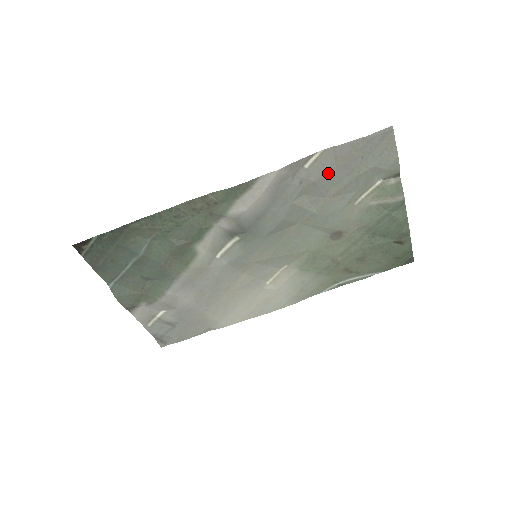
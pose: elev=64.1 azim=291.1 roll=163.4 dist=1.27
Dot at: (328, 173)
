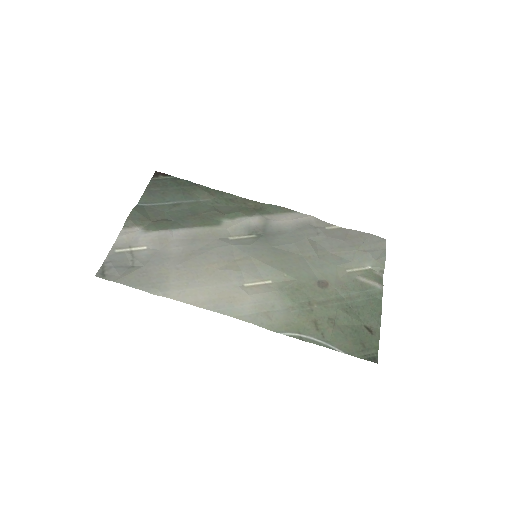
Dot at: (338, 238)
